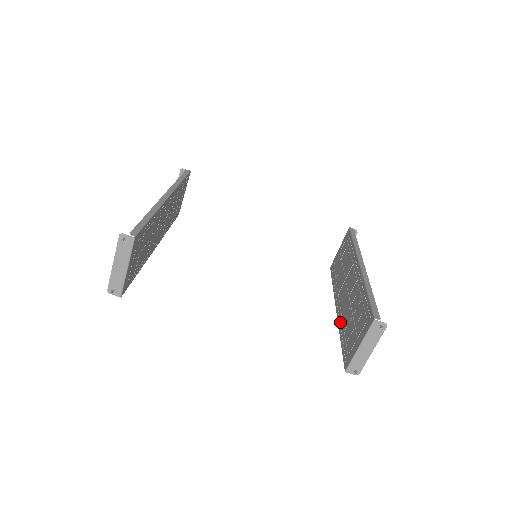
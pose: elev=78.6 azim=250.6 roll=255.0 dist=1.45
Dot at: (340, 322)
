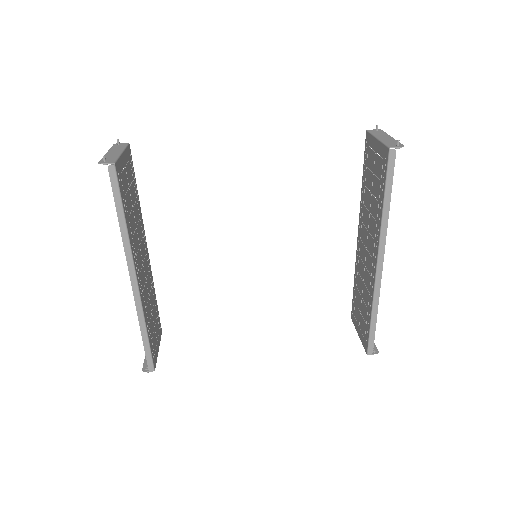
Dot at: (377, 229)
